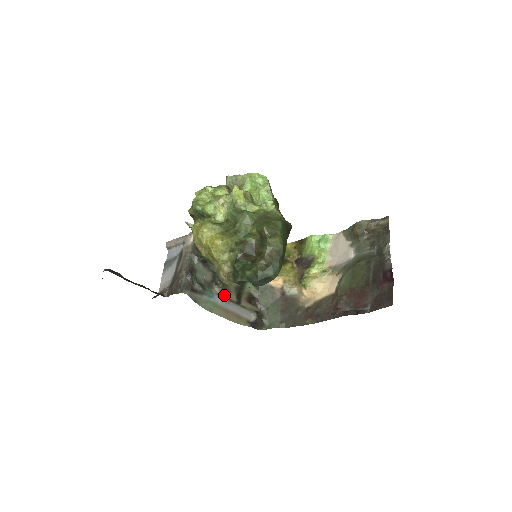
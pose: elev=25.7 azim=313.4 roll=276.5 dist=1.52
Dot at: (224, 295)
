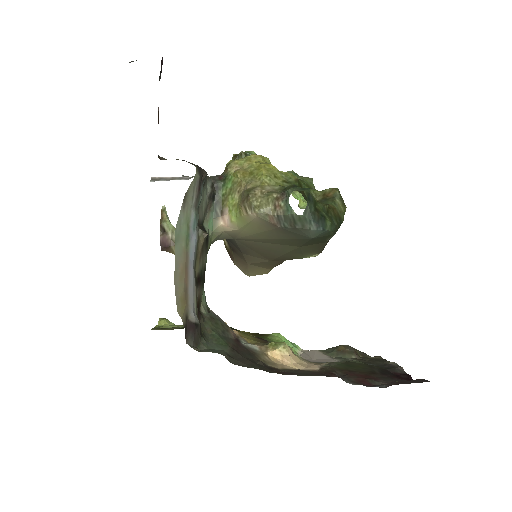
Dot at: (198, 249)
